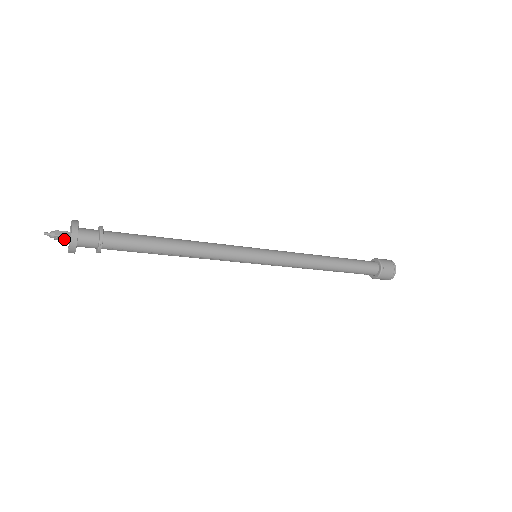
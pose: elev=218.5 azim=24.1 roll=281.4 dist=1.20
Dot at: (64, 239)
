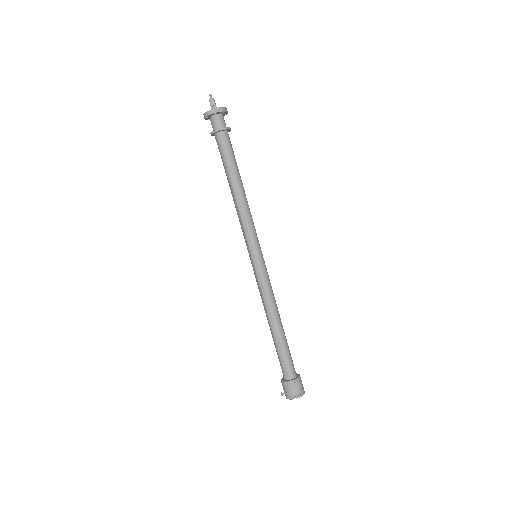
Dot at: (213, 108)
